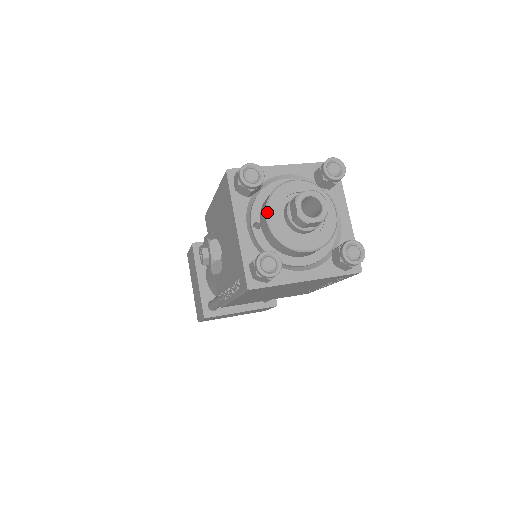
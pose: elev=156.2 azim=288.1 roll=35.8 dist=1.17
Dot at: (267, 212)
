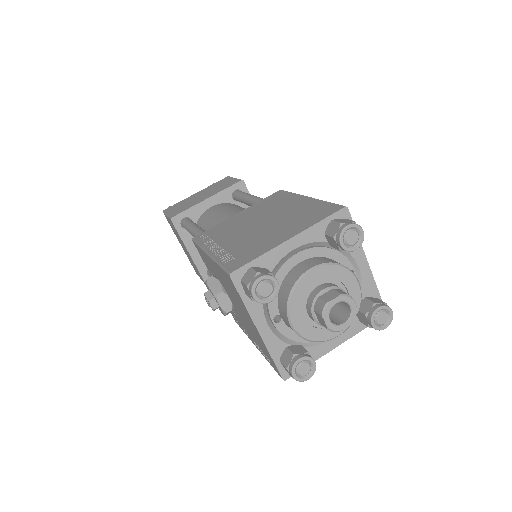
Dot at: (290, 319)
